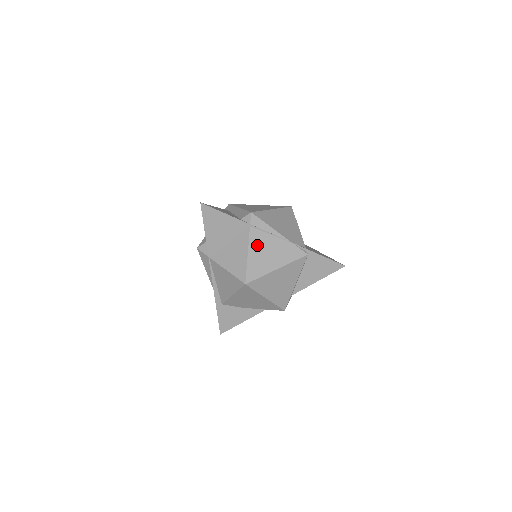
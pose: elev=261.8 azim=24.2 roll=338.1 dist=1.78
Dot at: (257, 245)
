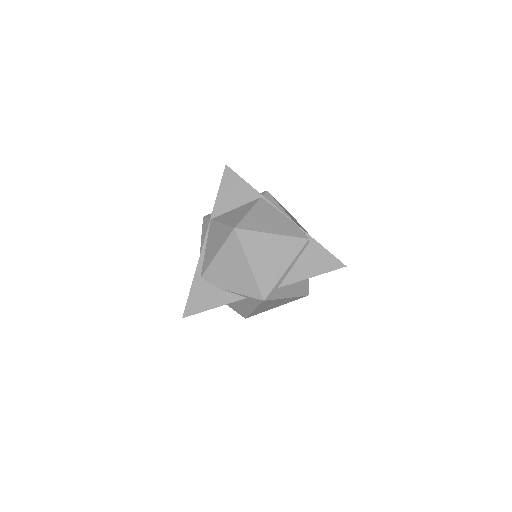
Dot at: (261, 210)
